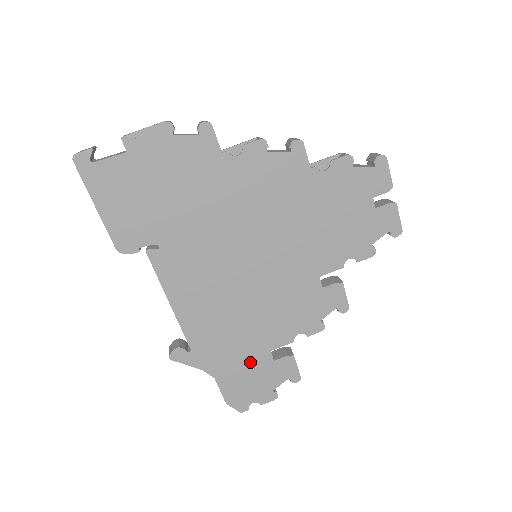
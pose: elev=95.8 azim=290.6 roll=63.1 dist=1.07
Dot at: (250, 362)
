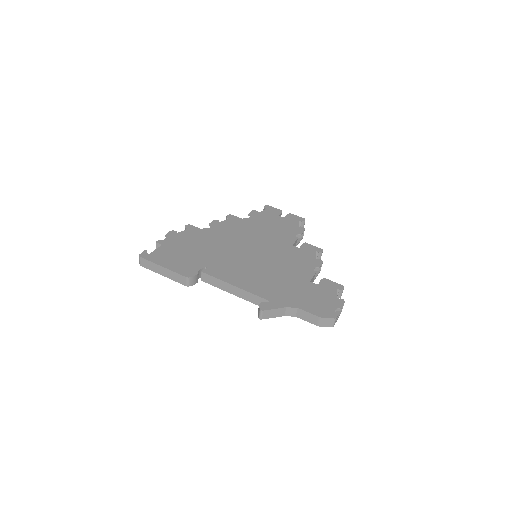
Dot at: (306, 291)
